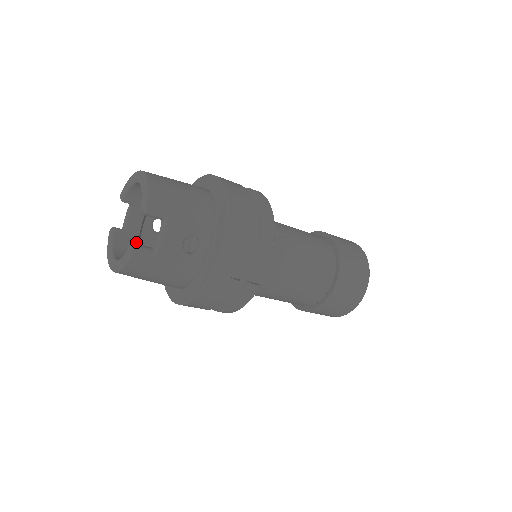
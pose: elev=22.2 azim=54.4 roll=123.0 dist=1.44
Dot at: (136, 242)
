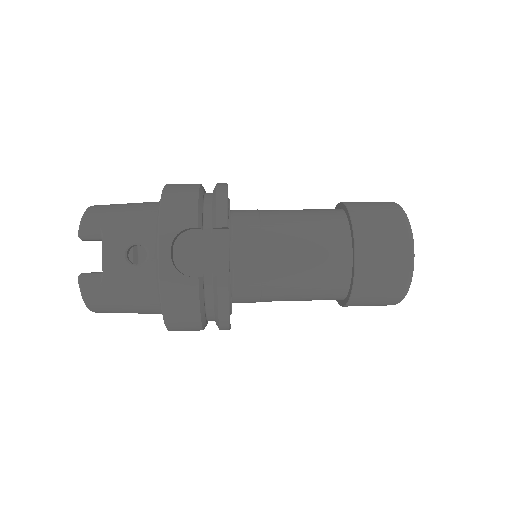
Dot at: occluded
